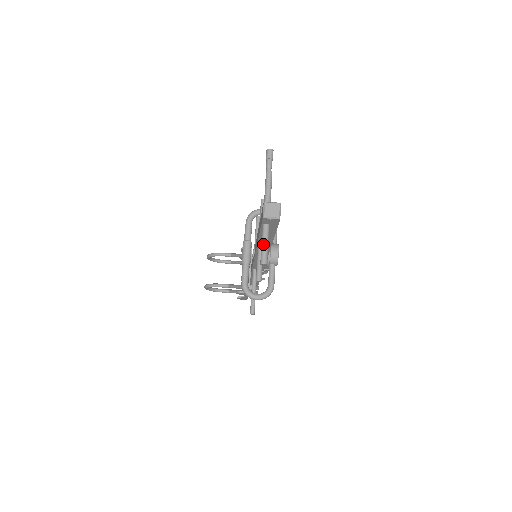
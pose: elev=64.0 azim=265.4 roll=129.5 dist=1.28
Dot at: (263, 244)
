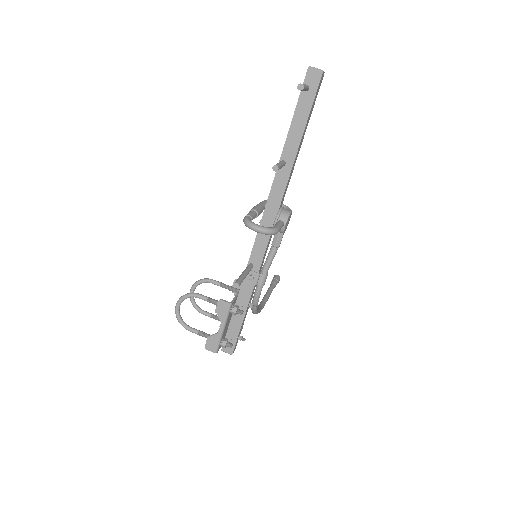
Dot at: occluded
